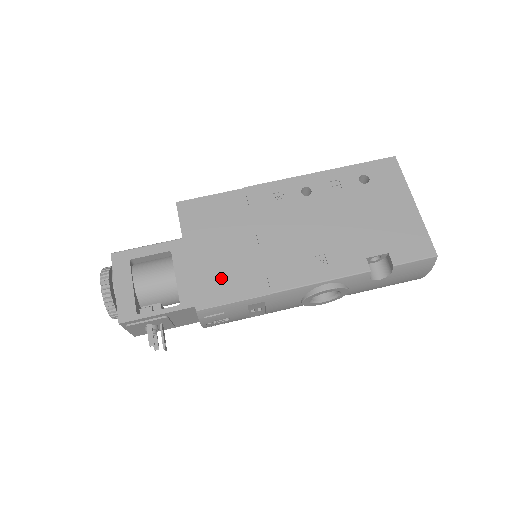
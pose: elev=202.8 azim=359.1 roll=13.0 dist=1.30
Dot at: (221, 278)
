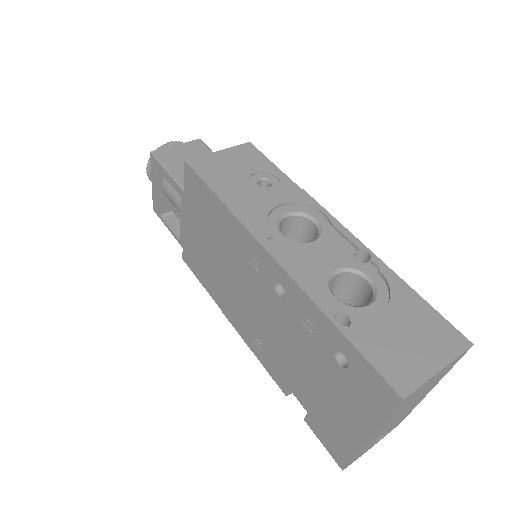
Dot at: (198, 261)
